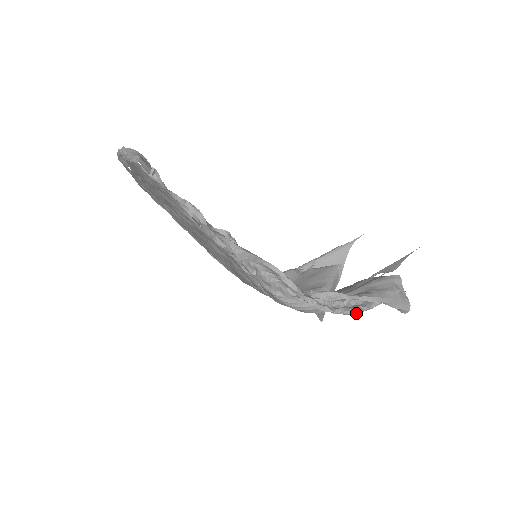
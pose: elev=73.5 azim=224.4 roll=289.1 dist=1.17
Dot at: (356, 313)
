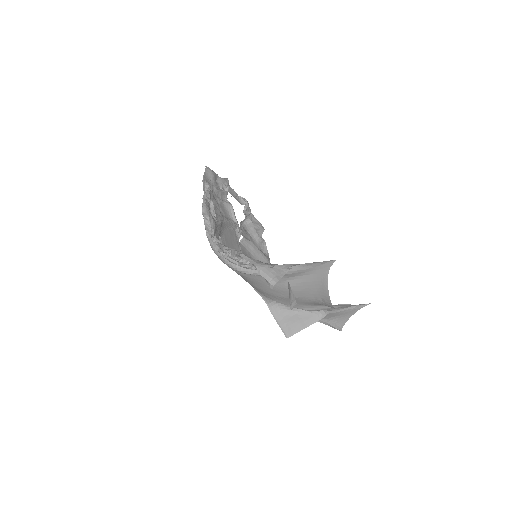
Dot at: occluded
